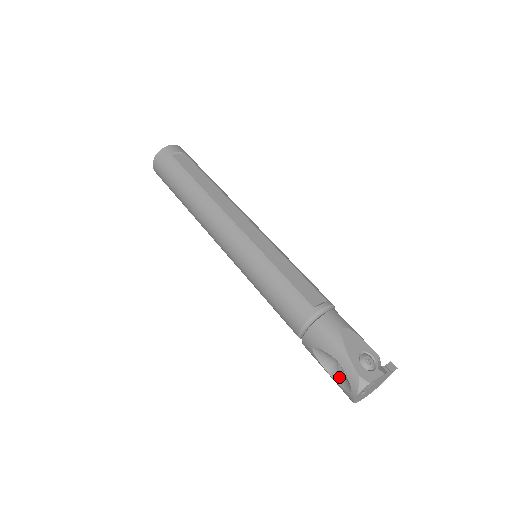
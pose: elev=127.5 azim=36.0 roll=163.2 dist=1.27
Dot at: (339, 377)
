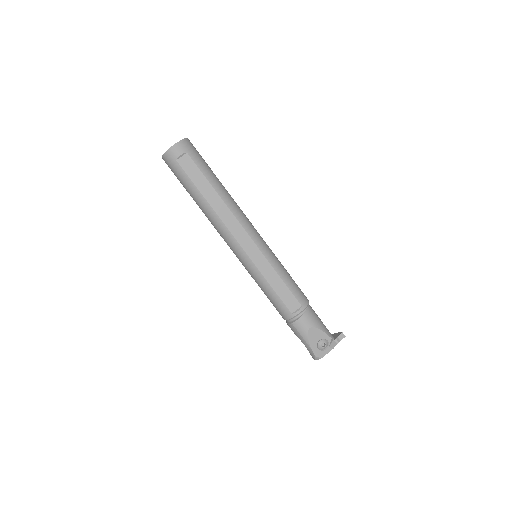
Dot at: occluded
